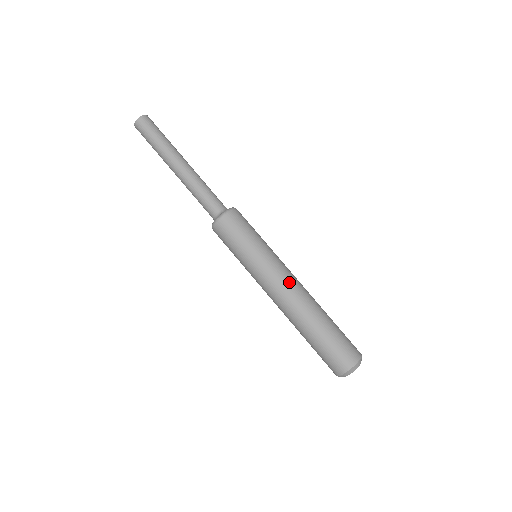
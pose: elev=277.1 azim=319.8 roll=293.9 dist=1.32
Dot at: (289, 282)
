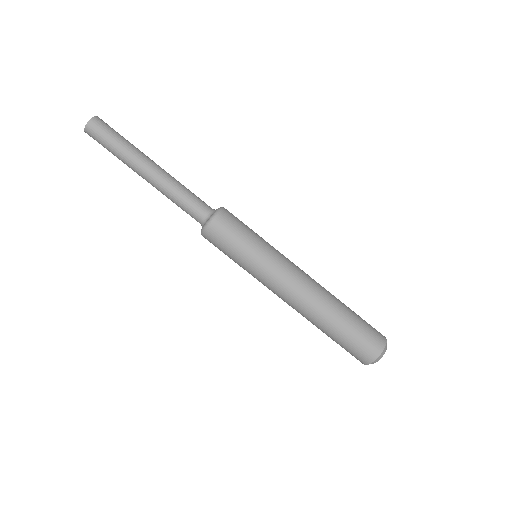
Dot at: (289, 291)
